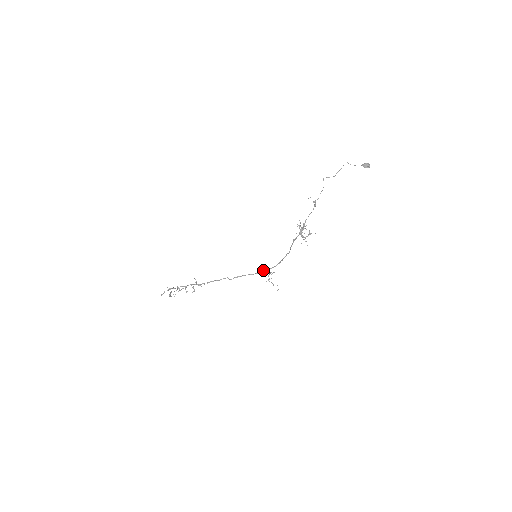
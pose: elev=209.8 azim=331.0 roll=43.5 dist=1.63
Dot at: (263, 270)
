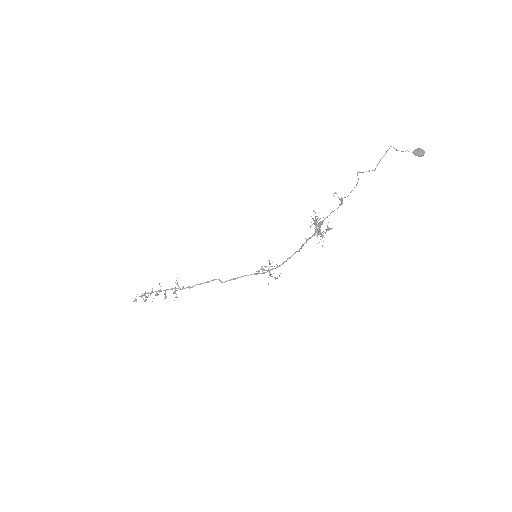
Dot at: occluded
